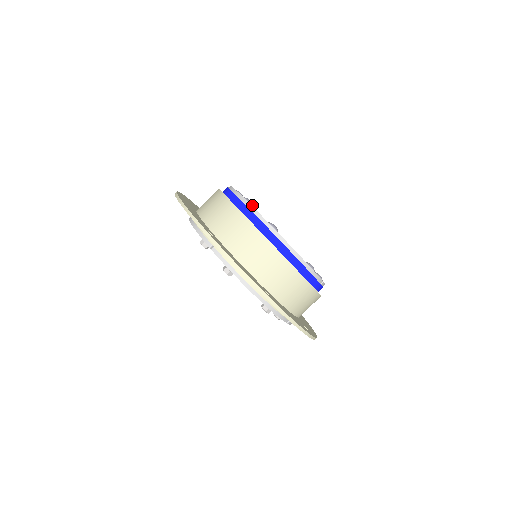
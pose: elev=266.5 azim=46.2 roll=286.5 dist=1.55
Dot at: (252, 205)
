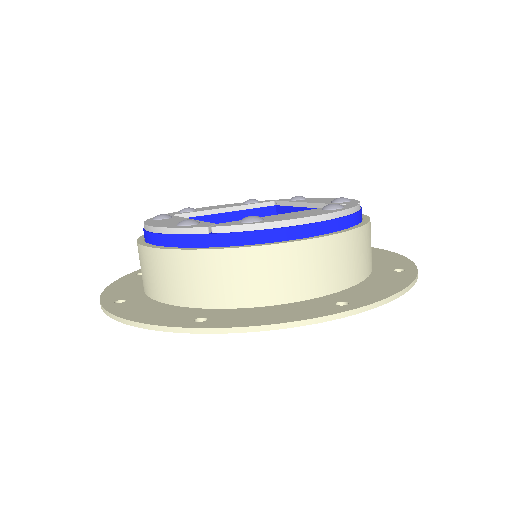
Dot at: (196, 222)
